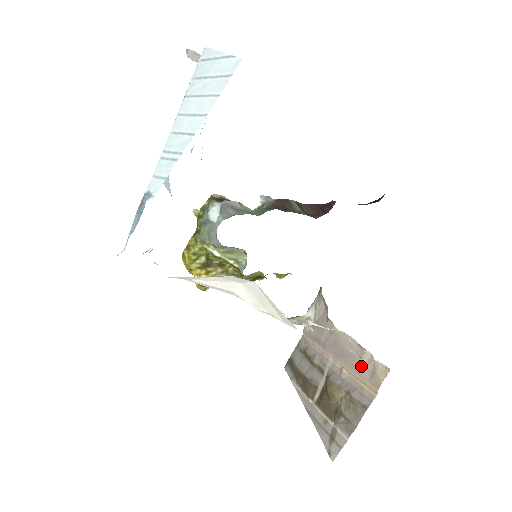
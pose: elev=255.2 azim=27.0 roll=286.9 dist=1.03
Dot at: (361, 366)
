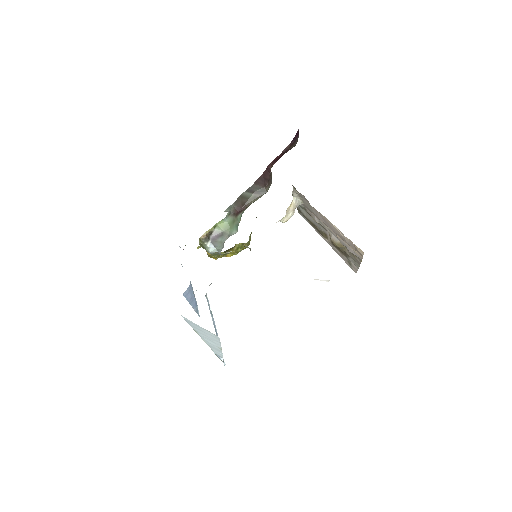
Dot at: (347, 242)
